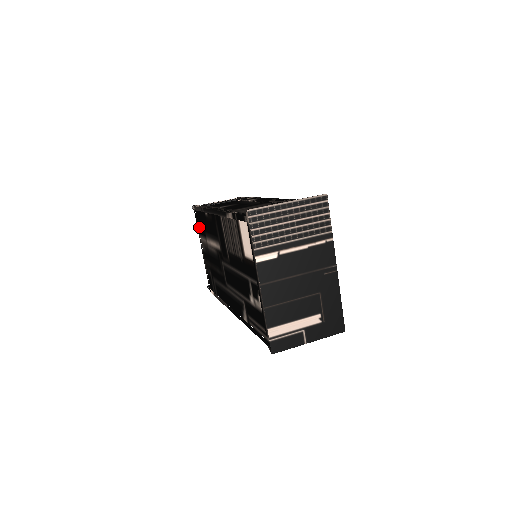
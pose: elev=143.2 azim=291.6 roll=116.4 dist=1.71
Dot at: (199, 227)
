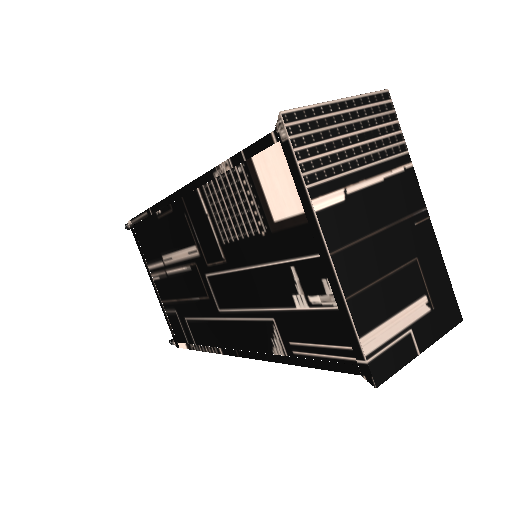
Dot at: (144, 249)
